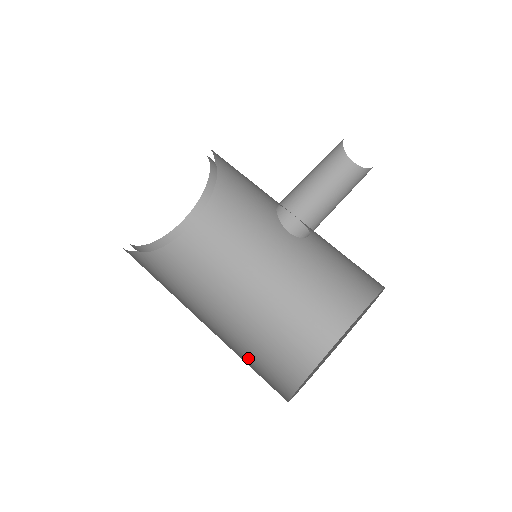
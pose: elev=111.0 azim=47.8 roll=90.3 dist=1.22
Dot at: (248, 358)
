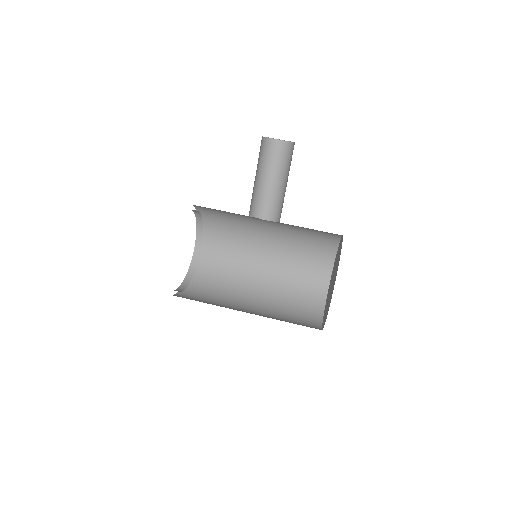
Dot at: (288, 307)
